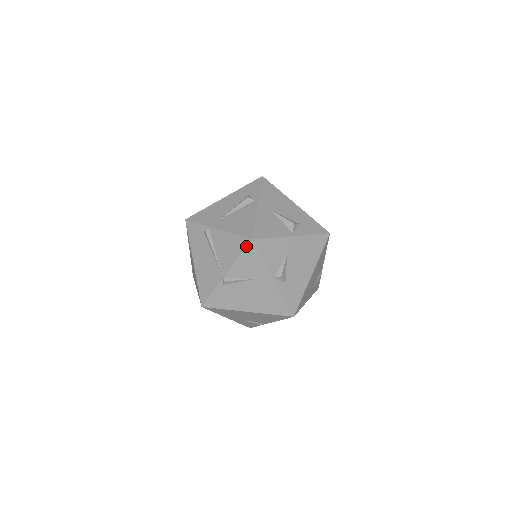
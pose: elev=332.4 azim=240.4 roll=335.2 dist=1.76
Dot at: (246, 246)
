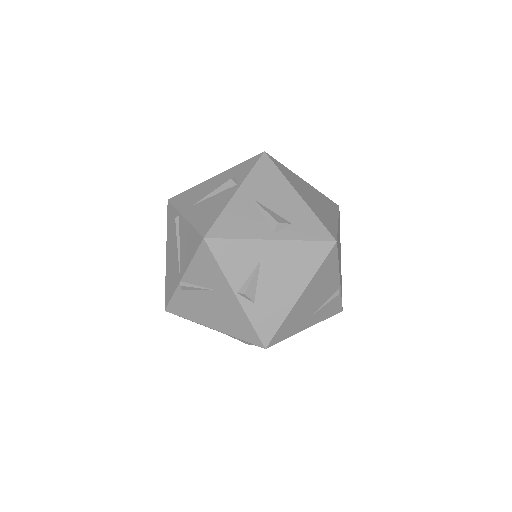
Dot at: (198, 246)
